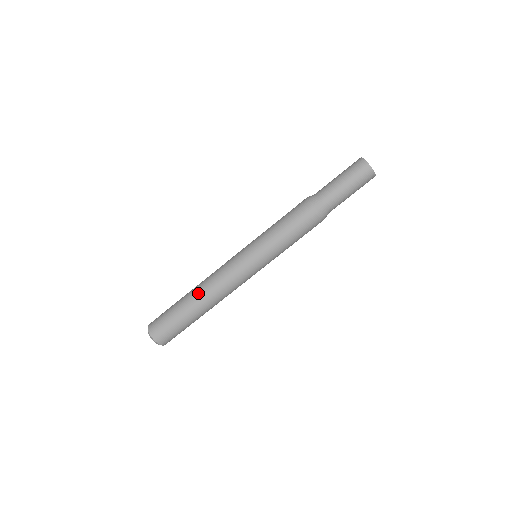
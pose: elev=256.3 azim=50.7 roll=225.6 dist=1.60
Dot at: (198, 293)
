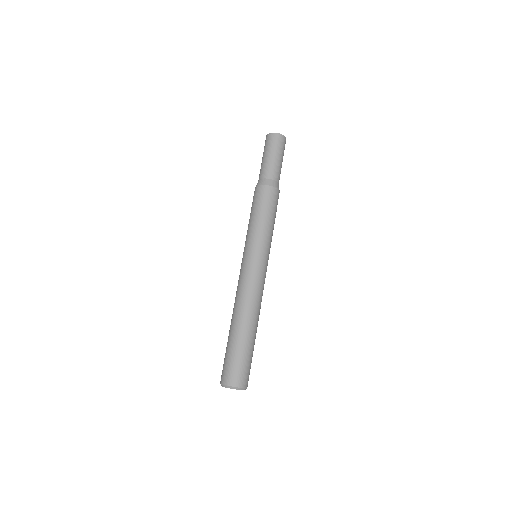
Dot at: (232, 317)
